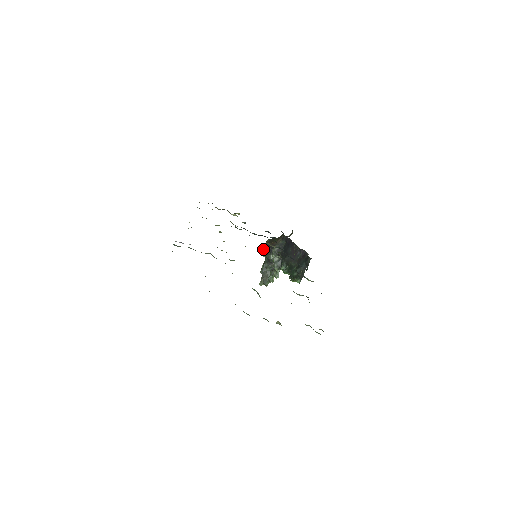
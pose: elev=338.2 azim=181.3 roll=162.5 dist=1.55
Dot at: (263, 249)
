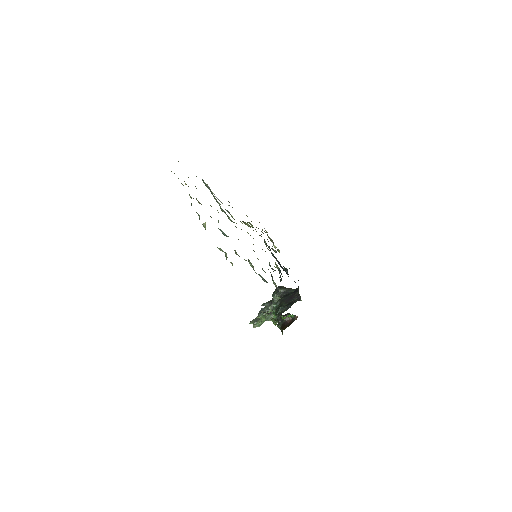
Dot at: (275, 290)
